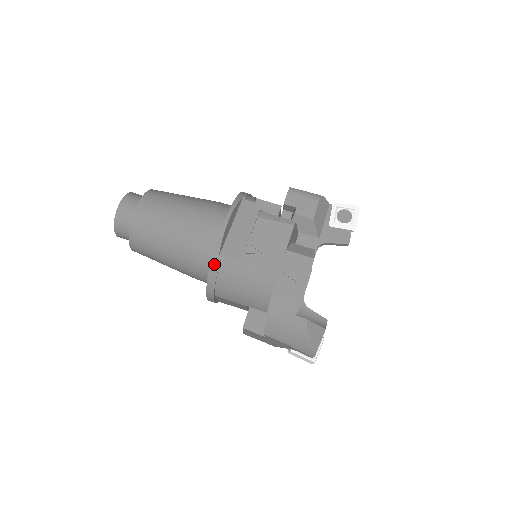
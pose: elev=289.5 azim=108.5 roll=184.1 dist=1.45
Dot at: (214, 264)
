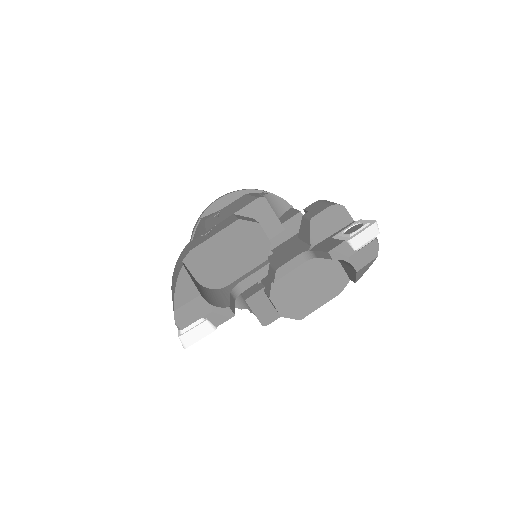
Dot at: (195, 226)
